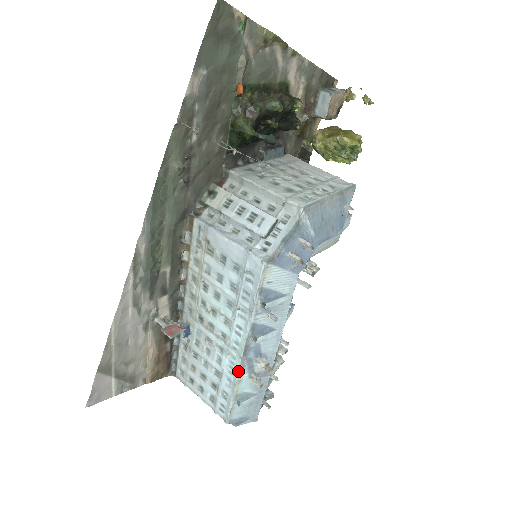
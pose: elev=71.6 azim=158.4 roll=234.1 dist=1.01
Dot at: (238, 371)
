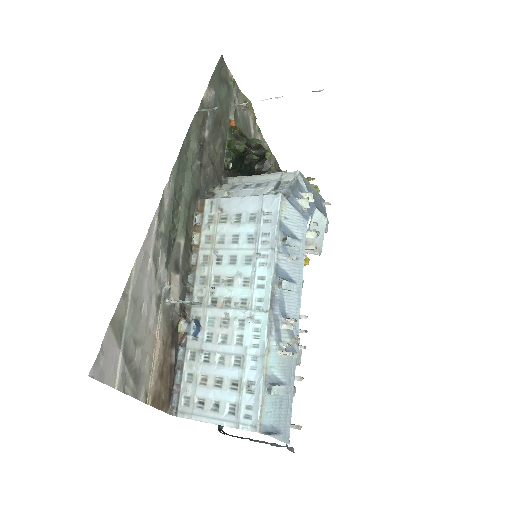
Dot at: (266, 332)
